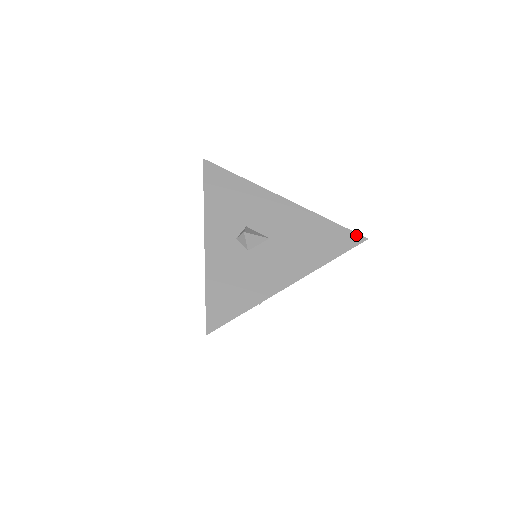
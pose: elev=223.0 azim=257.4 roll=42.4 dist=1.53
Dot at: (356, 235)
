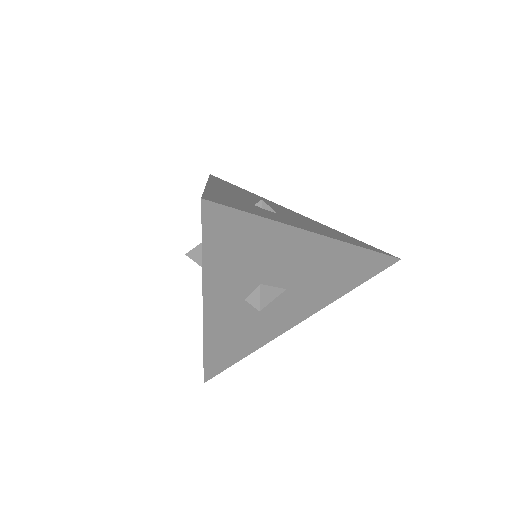
Dot at: (390, 259)
